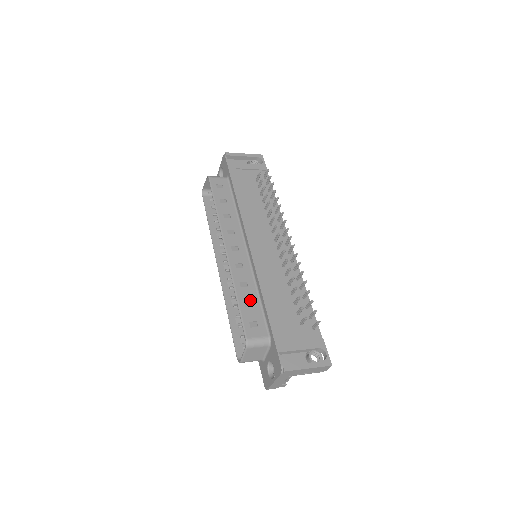
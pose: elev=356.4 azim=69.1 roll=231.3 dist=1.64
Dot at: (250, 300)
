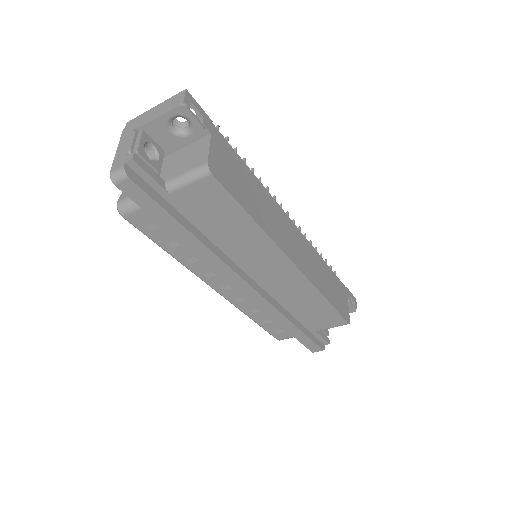
Dot at: occluded
